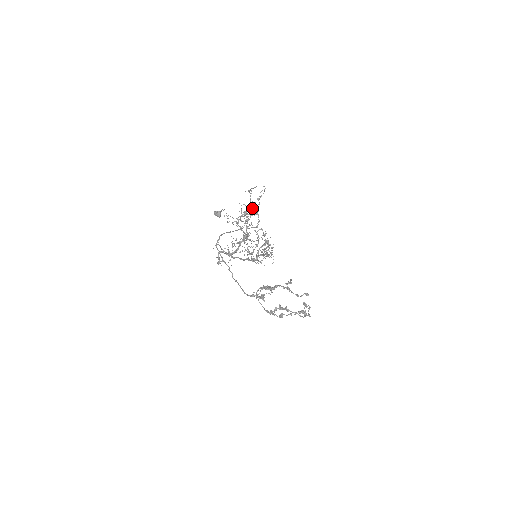
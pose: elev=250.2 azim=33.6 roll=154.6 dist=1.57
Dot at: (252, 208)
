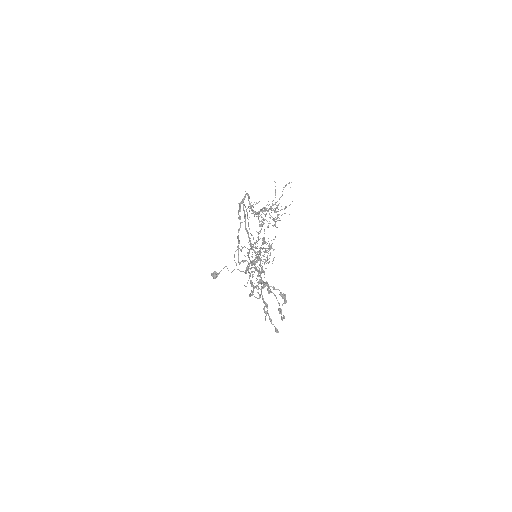
Dot at: (278, 204)
